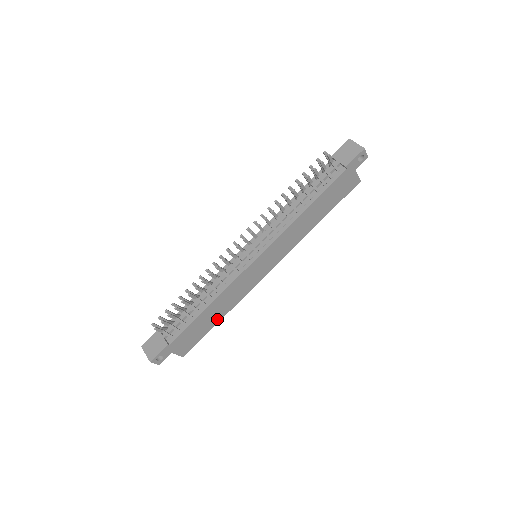
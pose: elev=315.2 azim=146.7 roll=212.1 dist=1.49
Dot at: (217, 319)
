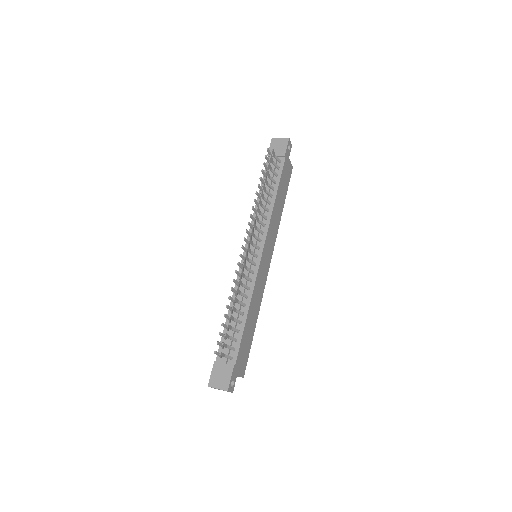
Dot at: (254, 326)
